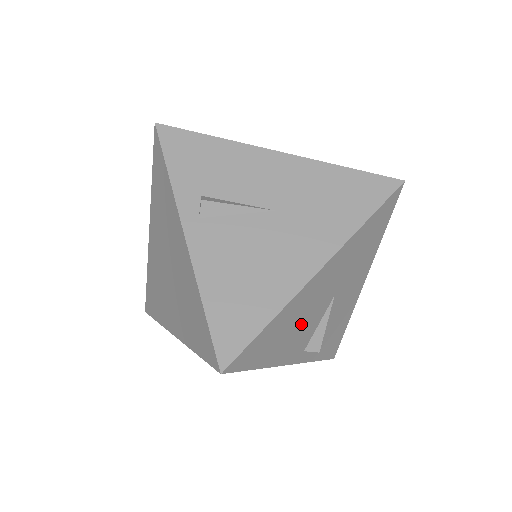
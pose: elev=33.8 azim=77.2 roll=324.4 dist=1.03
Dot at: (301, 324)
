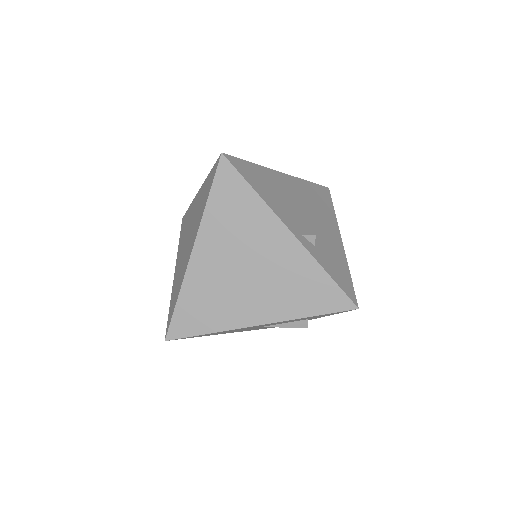
Dot at: (285, 200)
